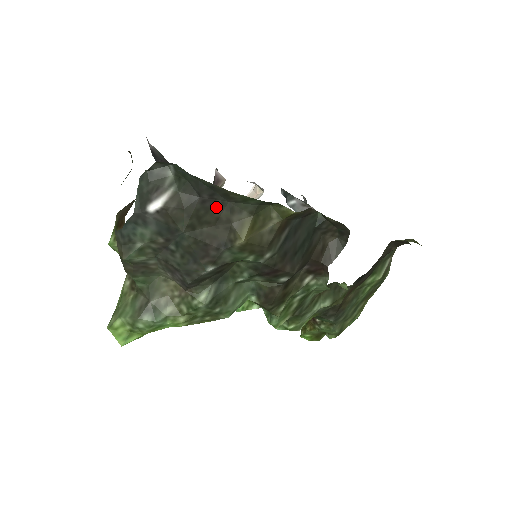
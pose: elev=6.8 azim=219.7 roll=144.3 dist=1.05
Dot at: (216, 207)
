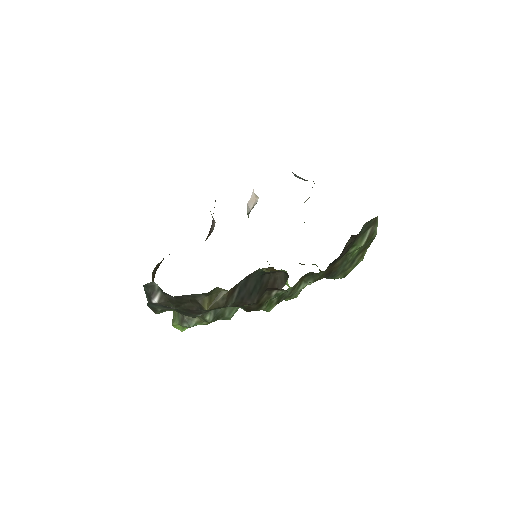
Dot at: (185, 297)
